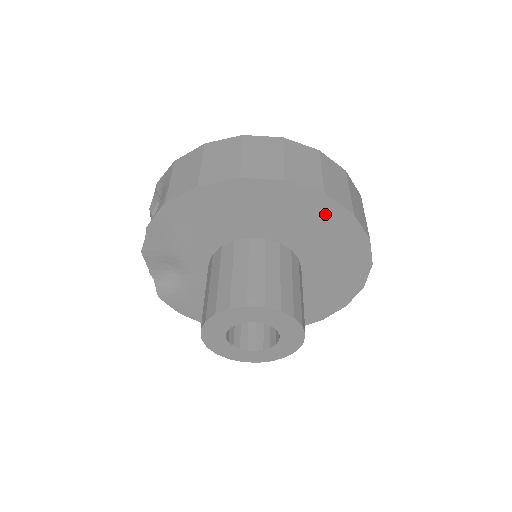
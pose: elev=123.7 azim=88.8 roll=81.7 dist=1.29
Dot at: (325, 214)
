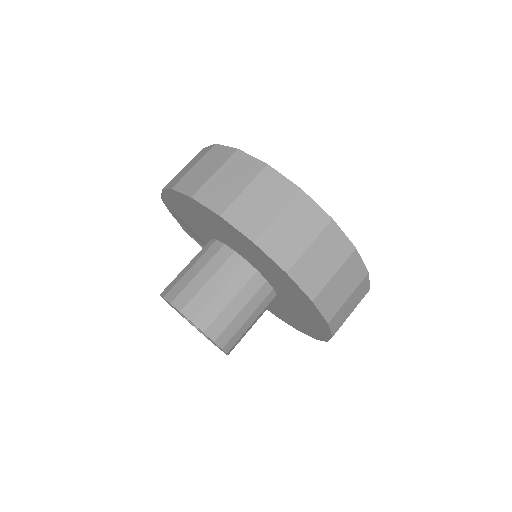
Dot at: (237, 235)
